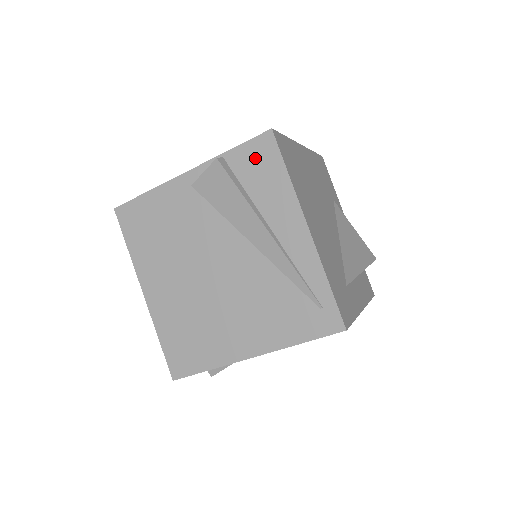
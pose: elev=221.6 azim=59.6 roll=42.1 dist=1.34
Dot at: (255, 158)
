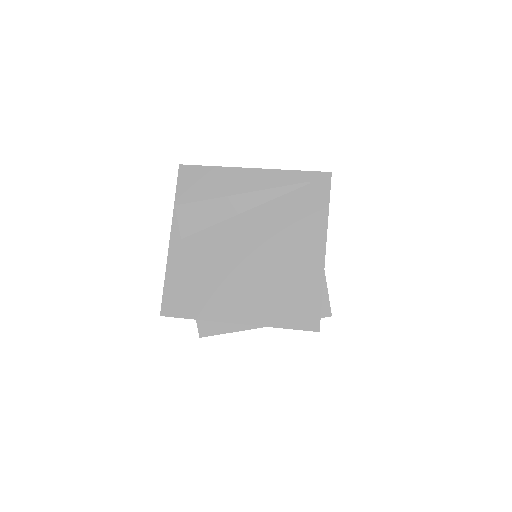
Dot at: (190, 184)
